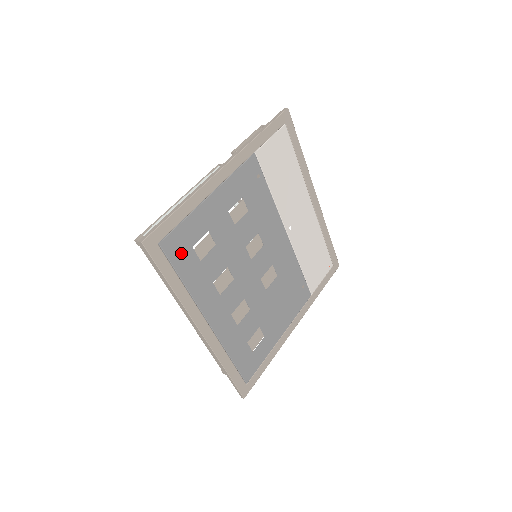
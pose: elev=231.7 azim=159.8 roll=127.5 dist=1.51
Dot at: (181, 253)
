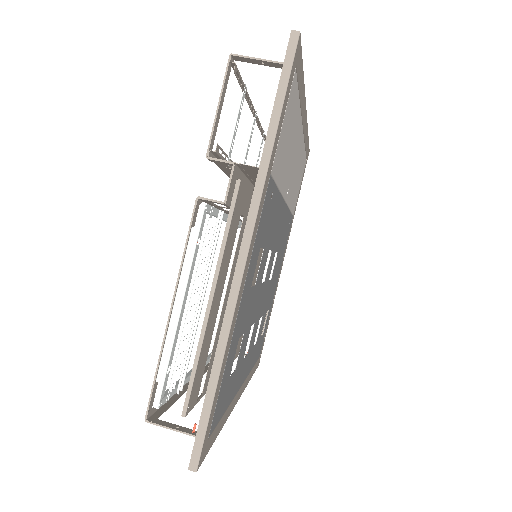
Dot at: (223, 400)
